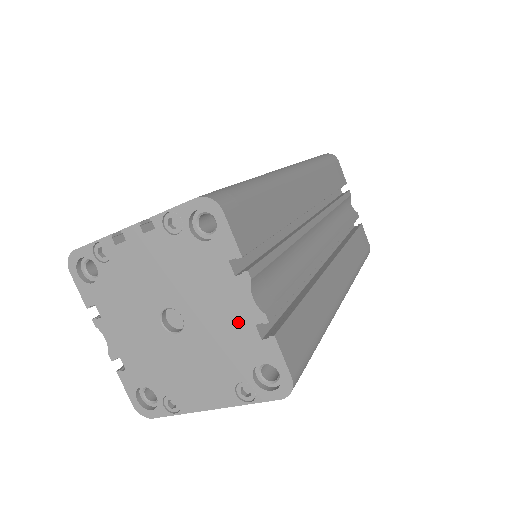
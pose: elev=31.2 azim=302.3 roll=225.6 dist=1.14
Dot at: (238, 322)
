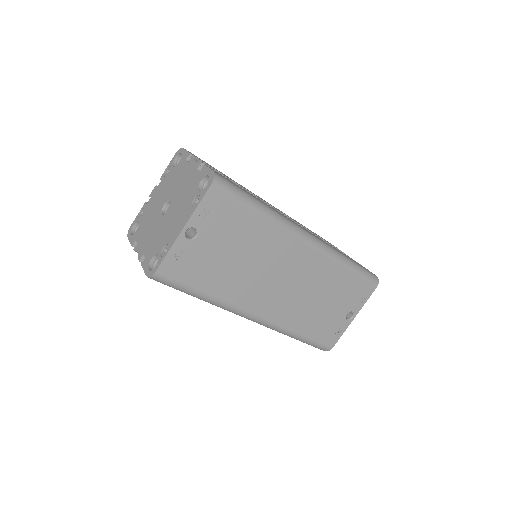
Dot at: (191, 176)
